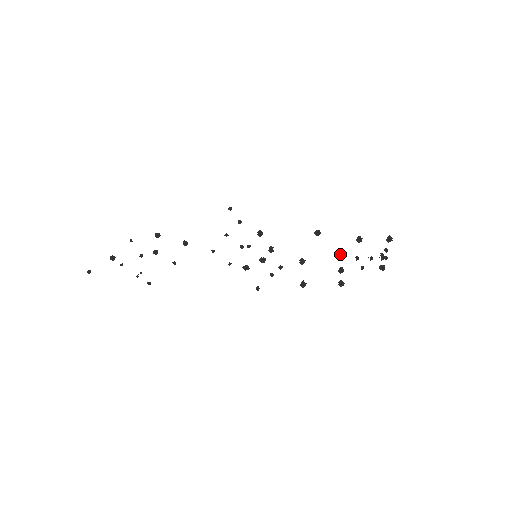
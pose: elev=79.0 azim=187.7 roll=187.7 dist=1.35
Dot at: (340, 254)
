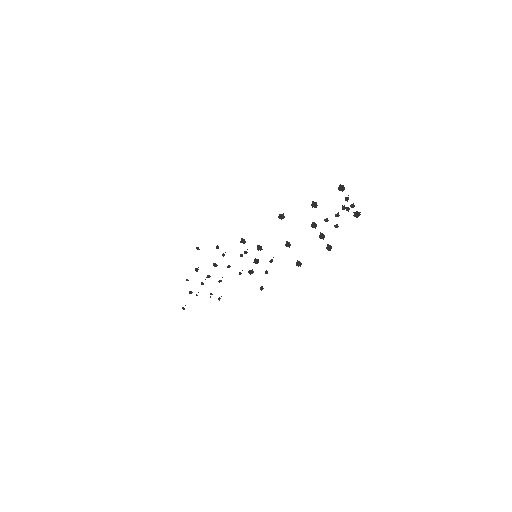
Dot at: (312, 223)
